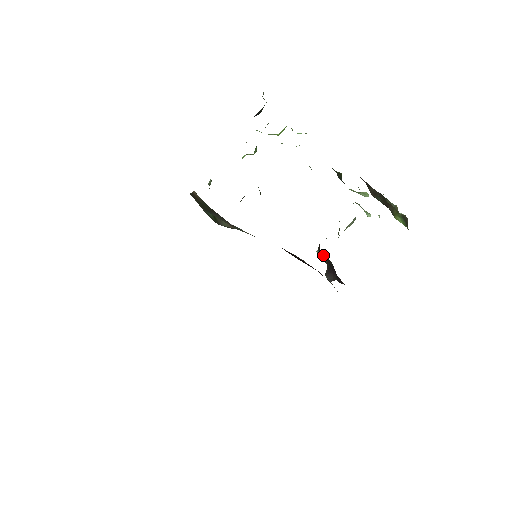
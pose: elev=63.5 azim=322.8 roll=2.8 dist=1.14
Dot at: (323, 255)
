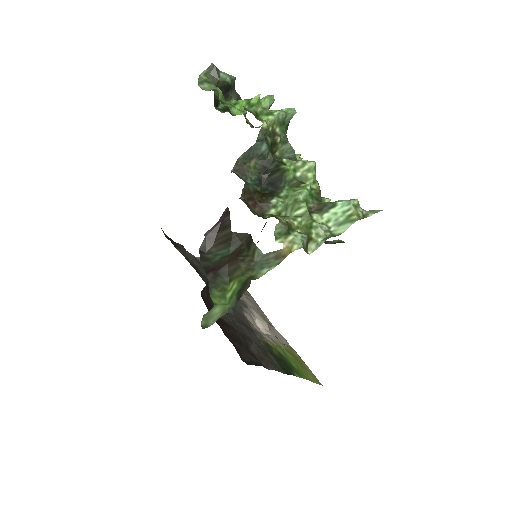
Dot at: occluded
